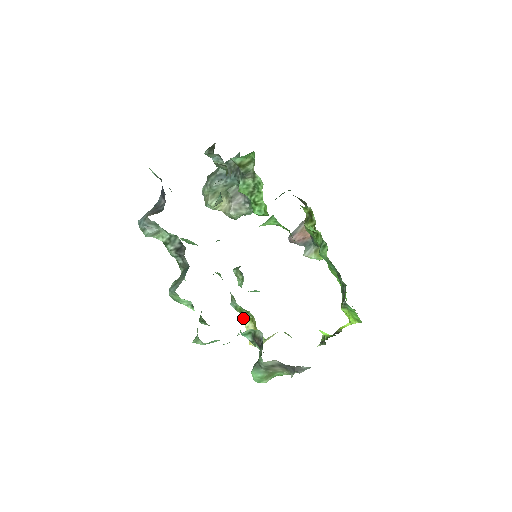
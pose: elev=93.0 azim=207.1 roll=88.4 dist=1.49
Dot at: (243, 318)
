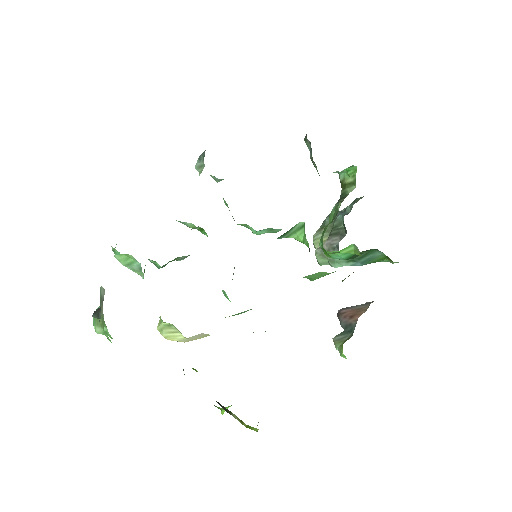
Dot at: occluded
